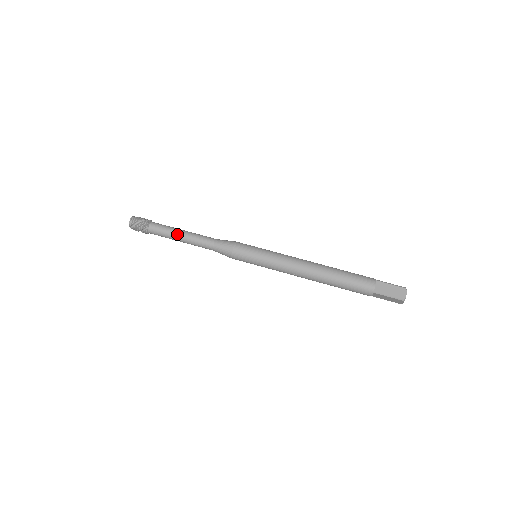
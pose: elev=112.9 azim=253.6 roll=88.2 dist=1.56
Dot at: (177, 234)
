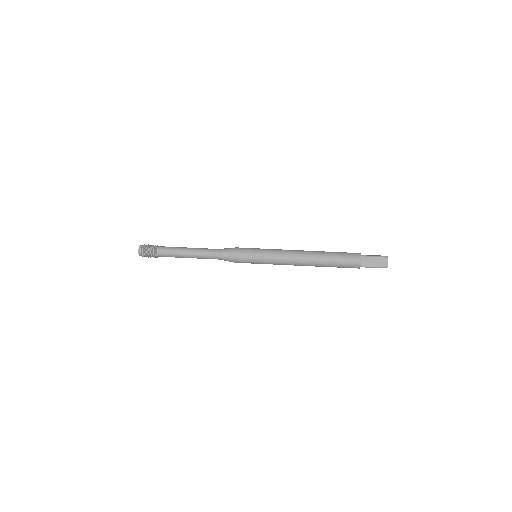
Dot at: (184, 254)
